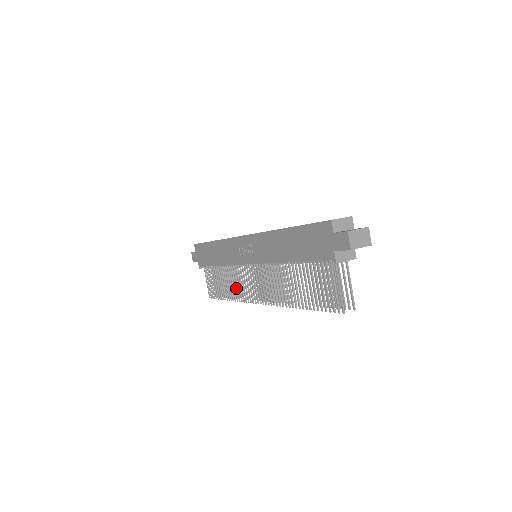
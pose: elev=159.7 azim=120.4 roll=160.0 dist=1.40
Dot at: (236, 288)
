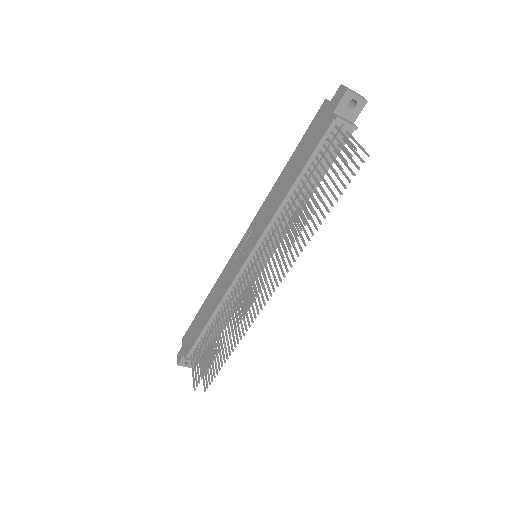
Dot at: (231, 341)
